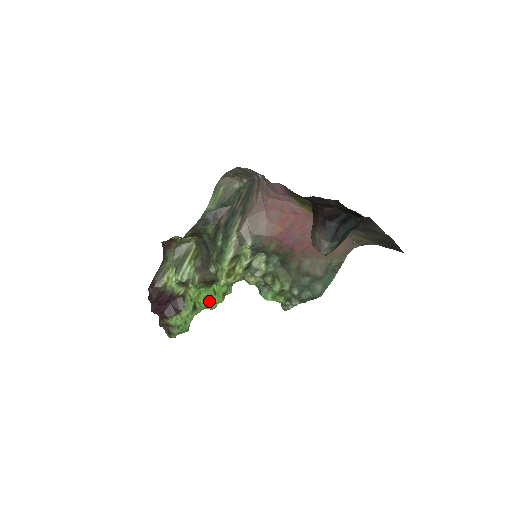
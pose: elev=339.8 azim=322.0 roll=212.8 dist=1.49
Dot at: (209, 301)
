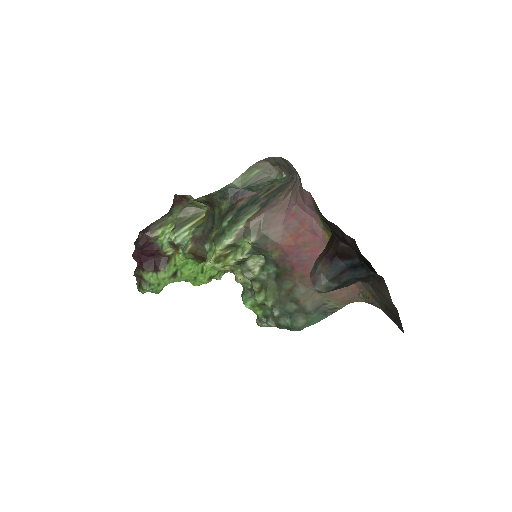
Dot at: (192, 276)
